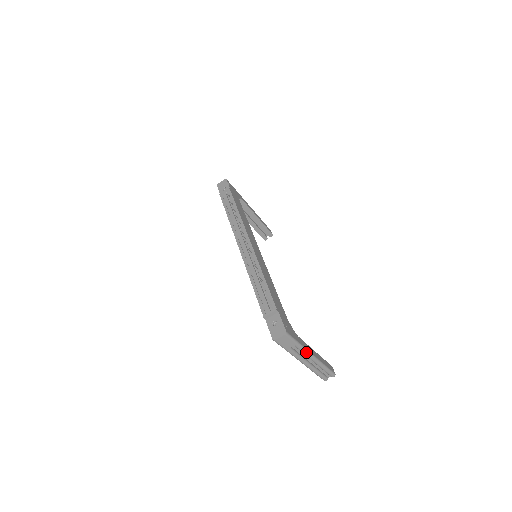
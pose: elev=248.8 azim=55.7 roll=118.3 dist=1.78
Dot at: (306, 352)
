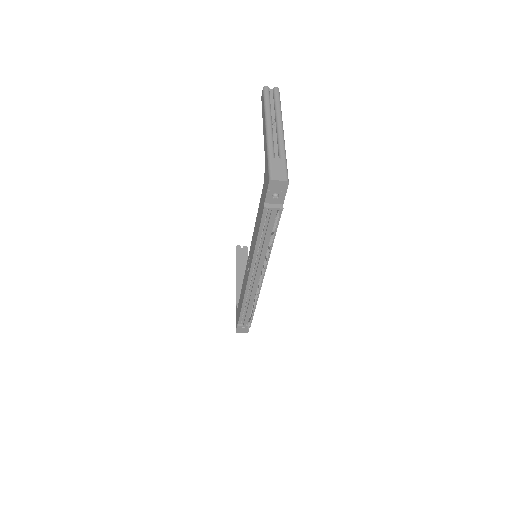
Dot at: occluded
